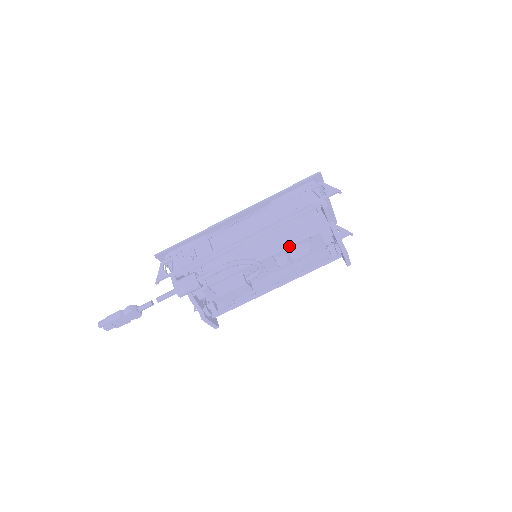
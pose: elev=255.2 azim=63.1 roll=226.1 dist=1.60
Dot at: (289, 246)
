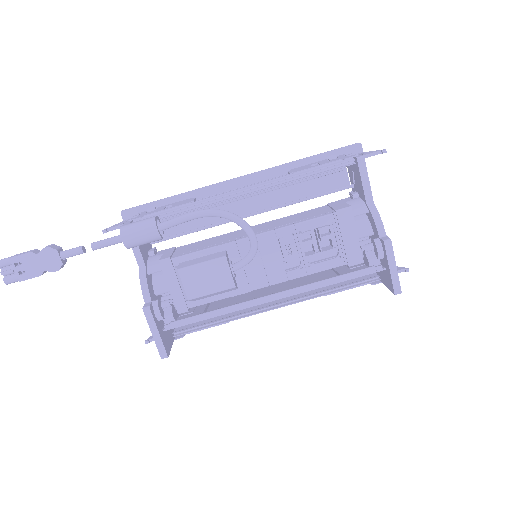
Dot at: (303, 222)
